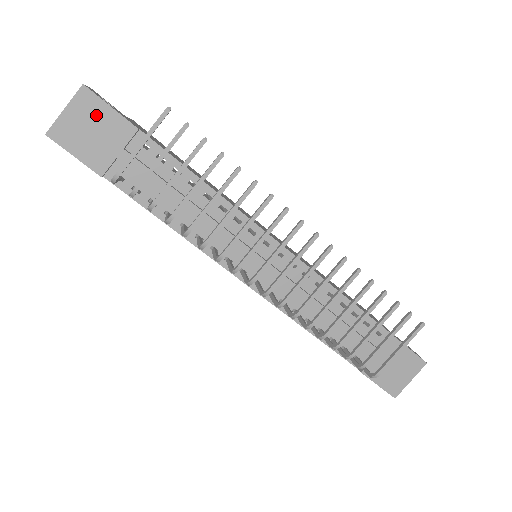
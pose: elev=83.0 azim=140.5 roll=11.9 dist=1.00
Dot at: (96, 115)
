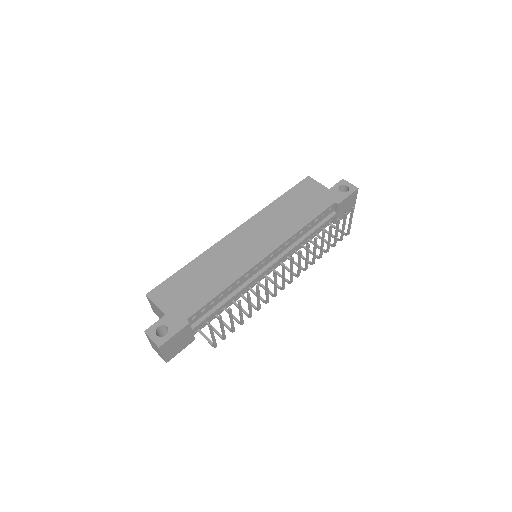
Dot at: (173, 342)
